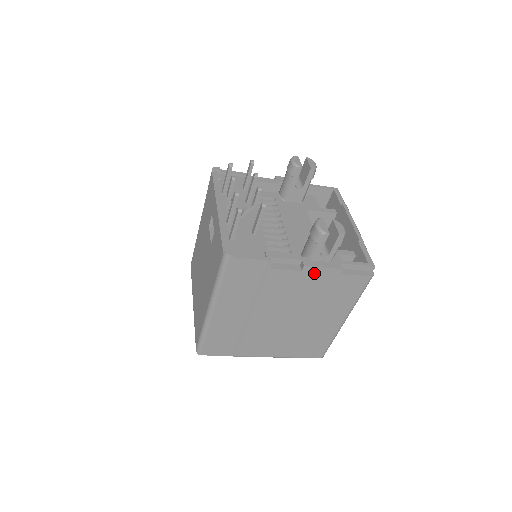
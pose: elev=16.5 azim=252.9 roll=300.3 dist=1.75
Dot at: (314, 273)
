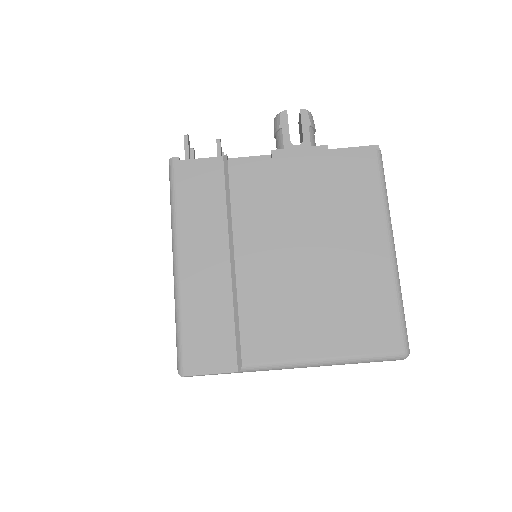
Dot at: (291, 160)
